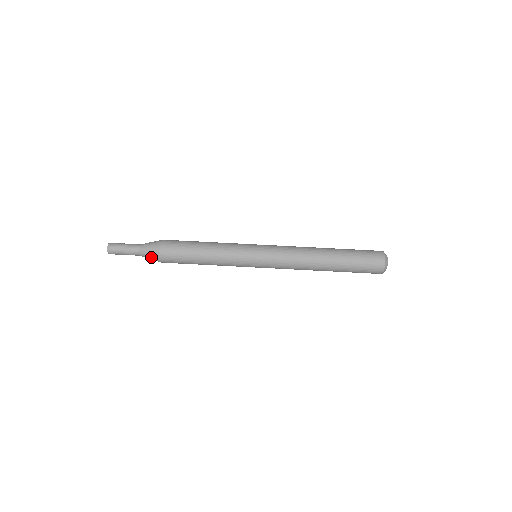
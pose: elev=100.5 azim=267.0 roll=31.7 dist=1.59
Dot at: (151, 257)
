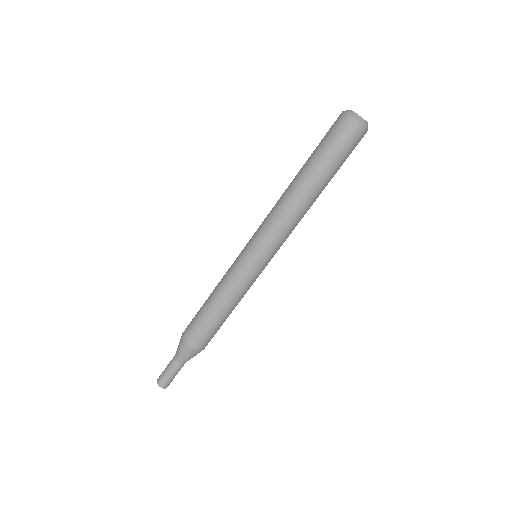
Dot at: (191, 356)
